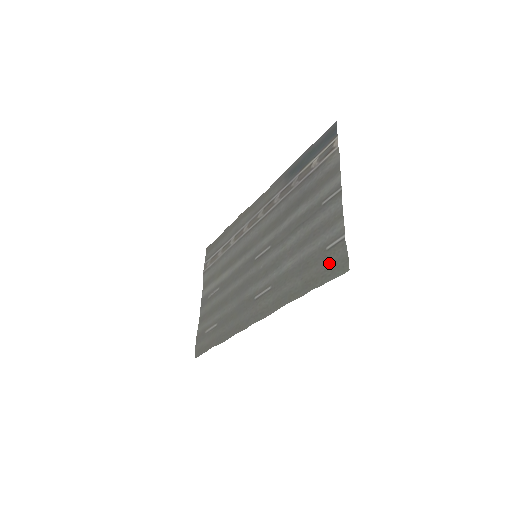
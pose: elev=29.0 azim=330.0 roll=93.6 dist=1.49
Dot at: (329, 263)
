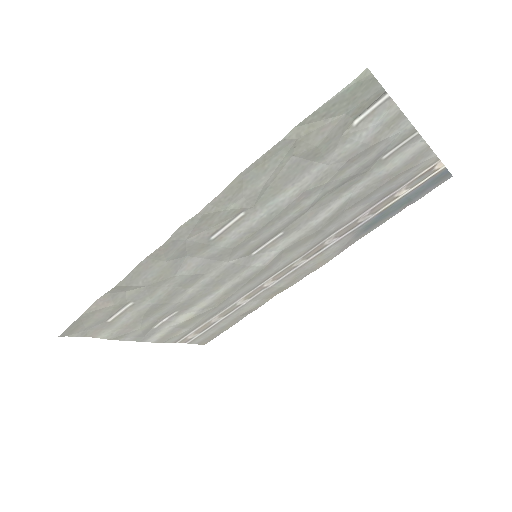
Dot at: (345, 113)
